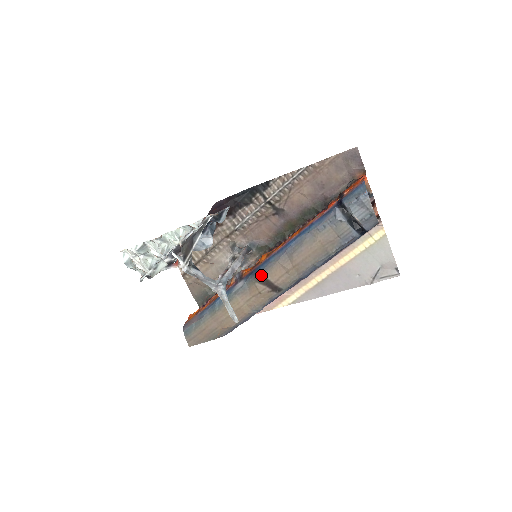
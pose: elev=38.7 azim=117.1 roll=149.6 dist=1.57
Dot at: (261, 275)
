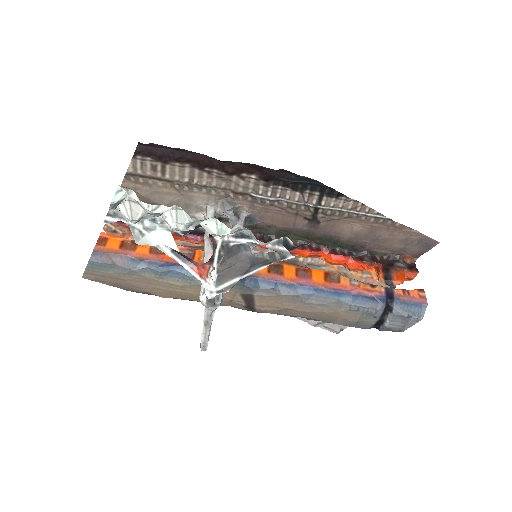
Dot at: (252, 292)
